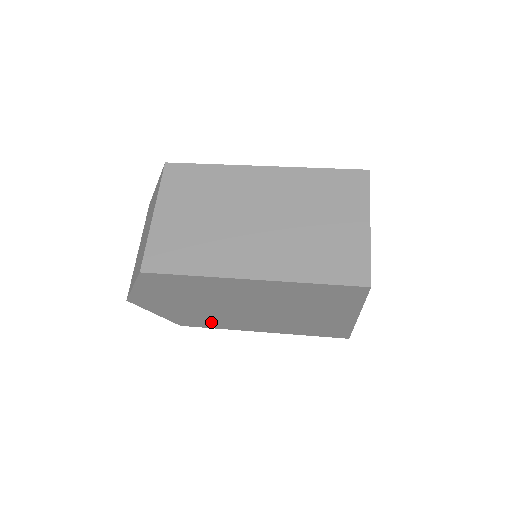
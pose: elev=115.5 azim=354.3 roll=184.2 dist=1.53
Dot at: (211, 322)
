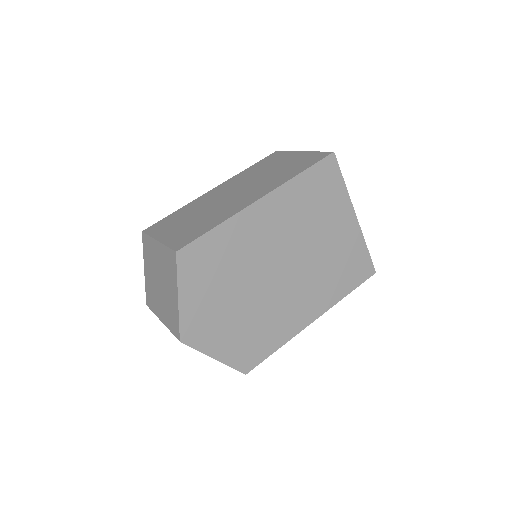
Dot at: (267, 335)
